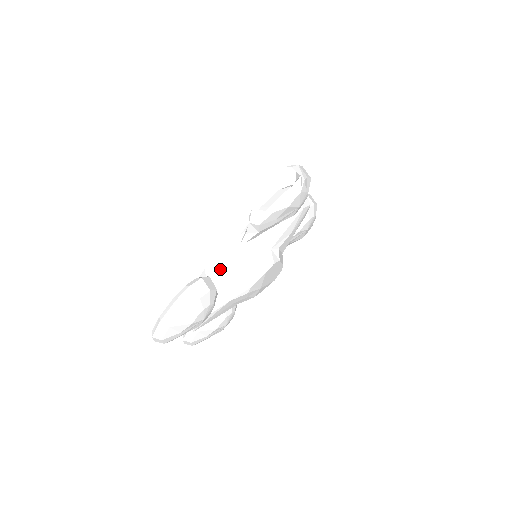
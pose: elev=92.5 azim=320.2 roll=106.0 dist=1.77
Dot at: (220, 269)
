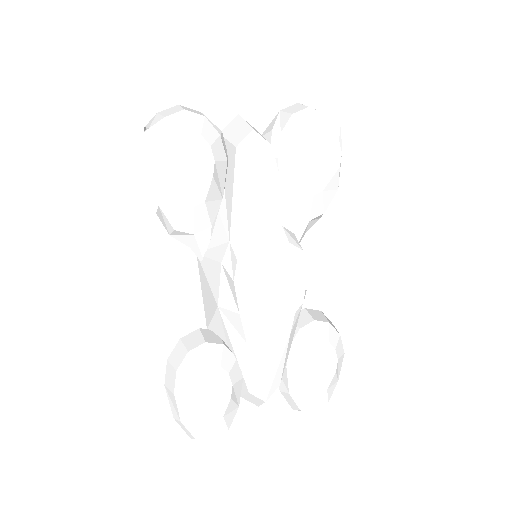
Dot at: (207, 310)
